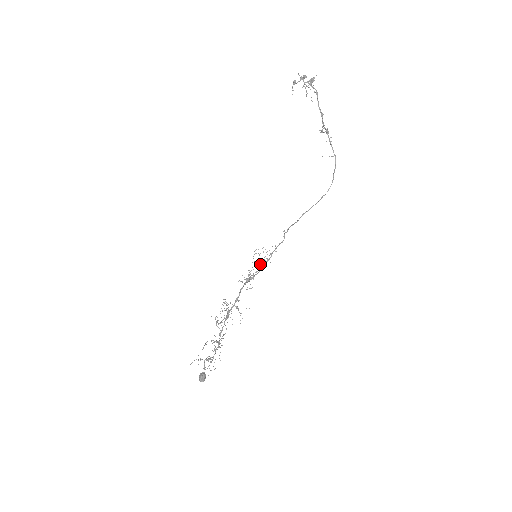
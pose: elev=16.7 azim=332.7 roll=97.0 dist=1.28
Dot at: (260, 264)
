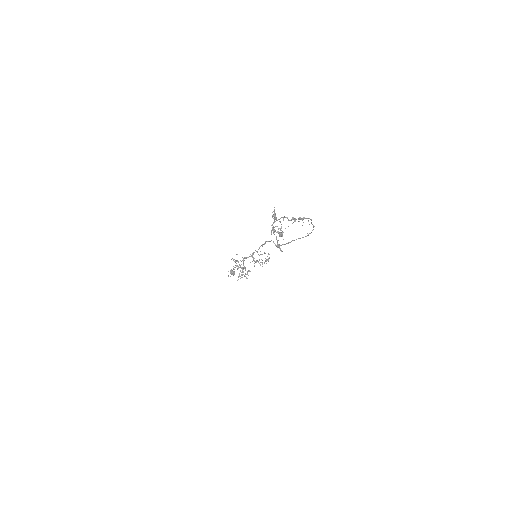
Dot at: (267, 260)
